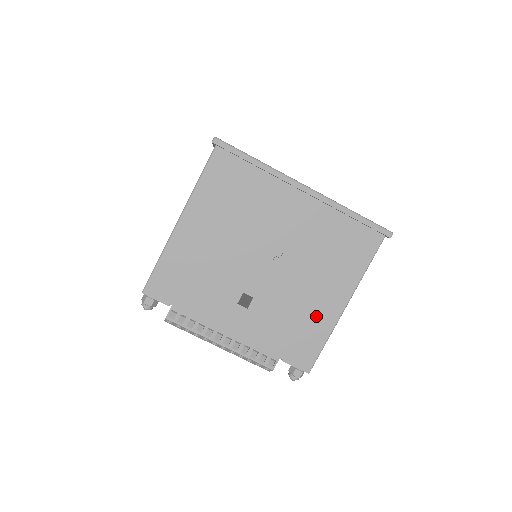
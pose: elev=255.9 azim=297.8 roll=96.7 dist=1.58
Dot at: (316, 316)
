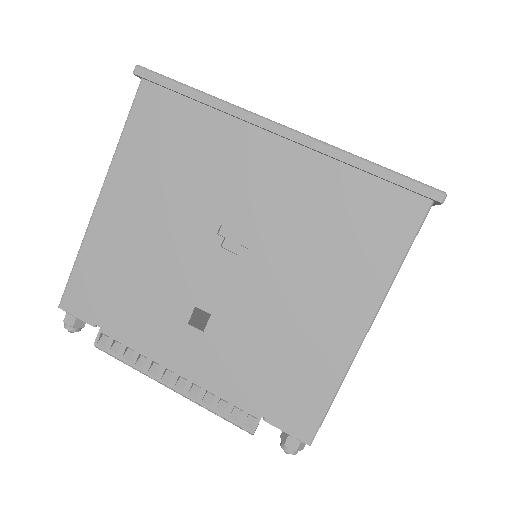
Dot at: (315, 346)
